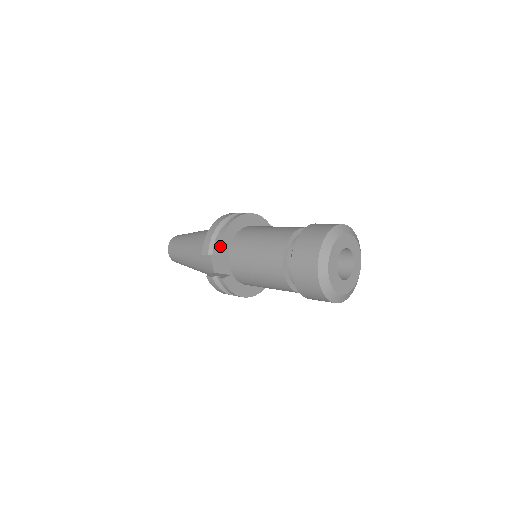
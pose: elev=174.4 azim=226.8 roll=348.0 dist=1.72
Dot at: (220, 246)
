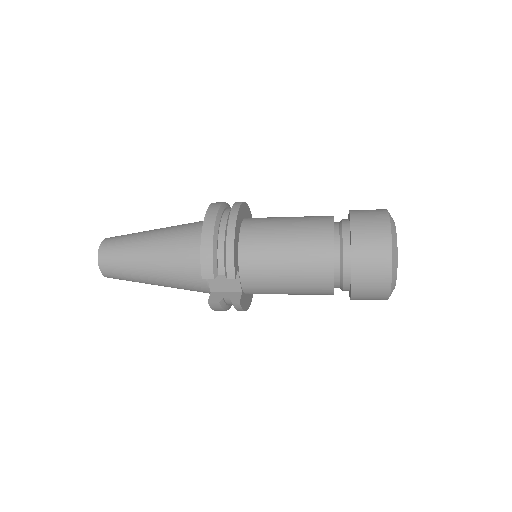
Dot at: (234, 266)
